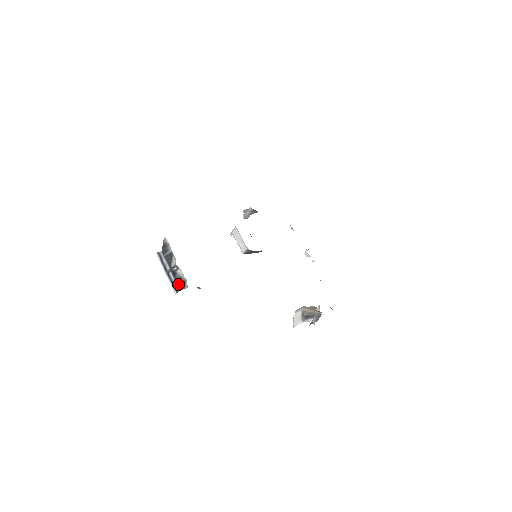
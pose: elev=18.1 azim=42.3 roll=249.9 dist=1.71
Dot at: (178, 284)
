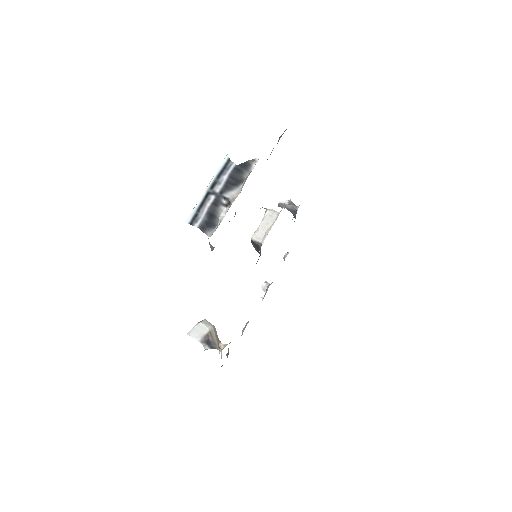
Dot at: (205, 219)
